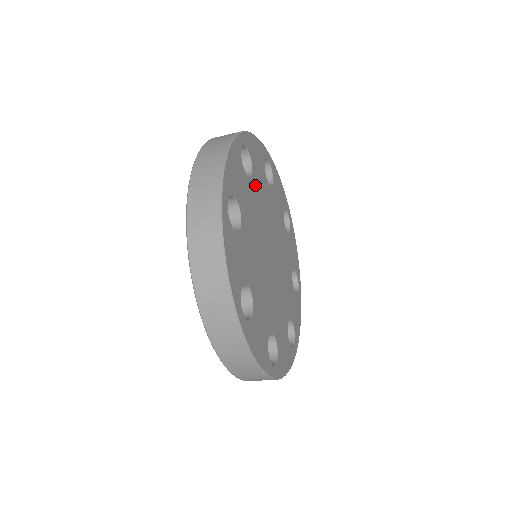
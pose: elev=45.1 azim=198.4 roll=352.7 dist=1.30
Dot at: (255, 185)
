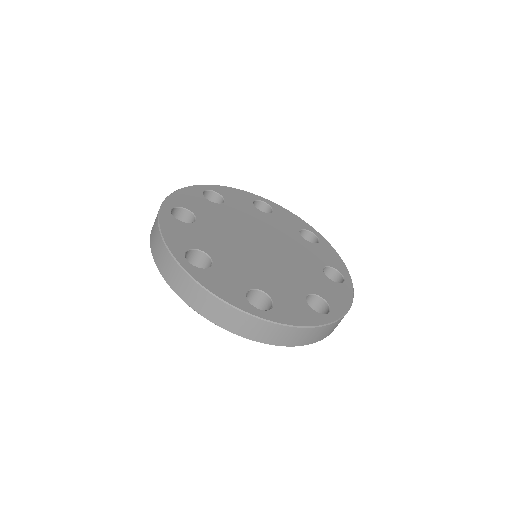
Dot at: (230, 209)
